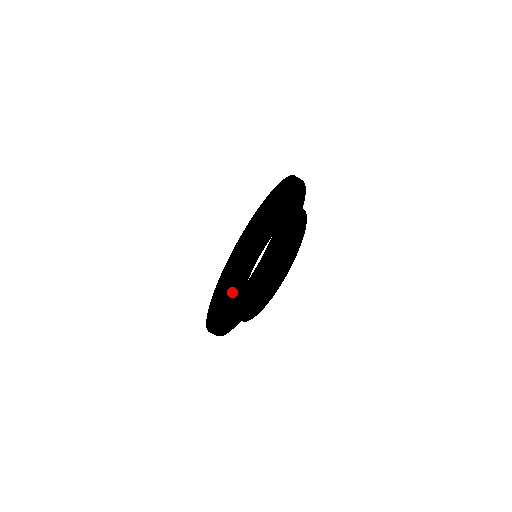
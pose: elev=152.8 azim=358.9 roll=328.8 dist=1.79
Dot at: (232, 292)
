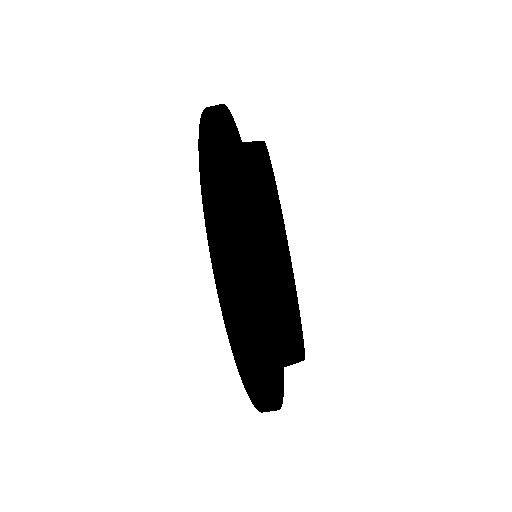
Dot at: occluded
